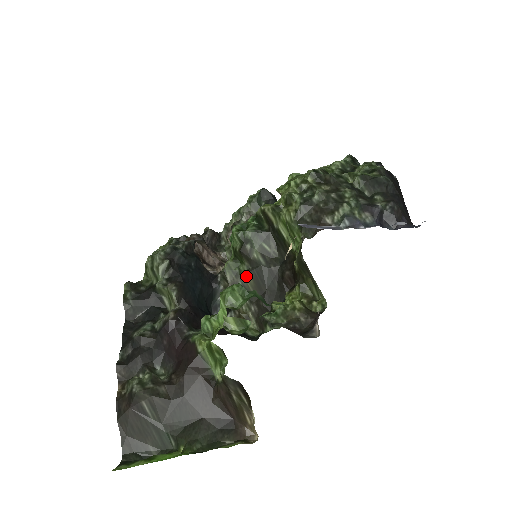
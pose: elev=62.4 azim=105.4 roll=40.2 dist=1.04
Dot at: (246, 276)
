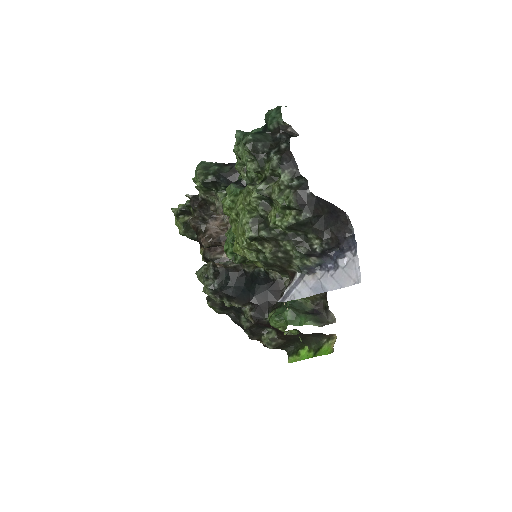
Dot at: occluded
